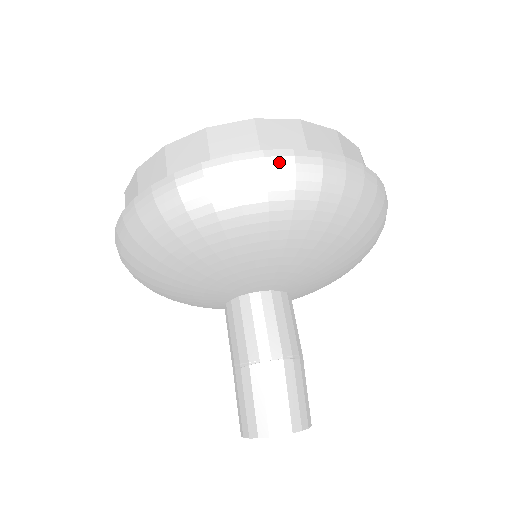
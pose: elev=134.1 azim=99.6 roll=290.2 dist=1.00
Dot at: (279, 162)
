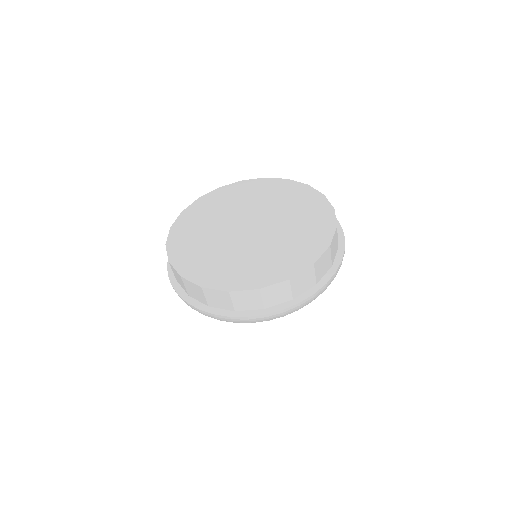
Dot at: (275, 316)
